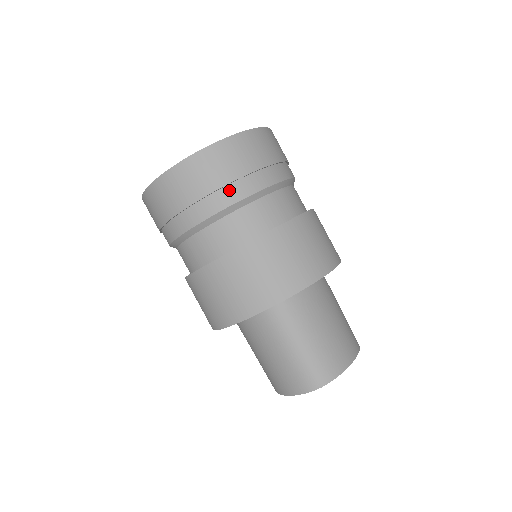
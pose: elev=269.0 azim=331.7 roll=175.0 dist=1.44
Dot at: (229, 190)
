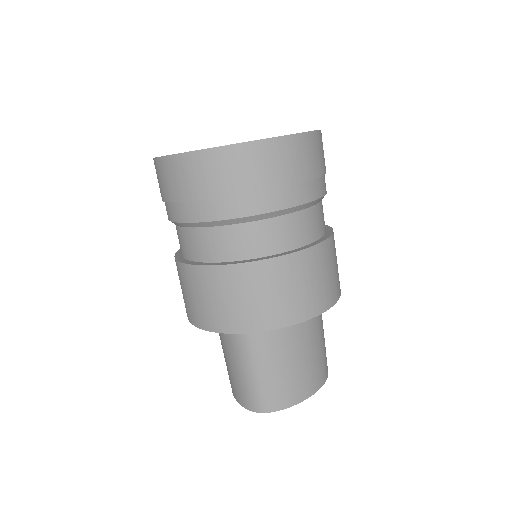
Dot at: (228, 203)
